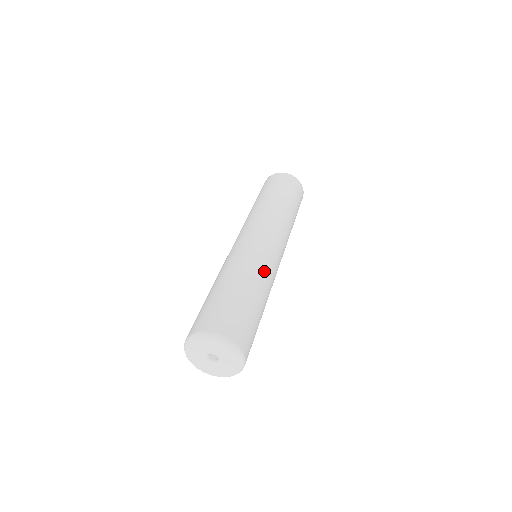
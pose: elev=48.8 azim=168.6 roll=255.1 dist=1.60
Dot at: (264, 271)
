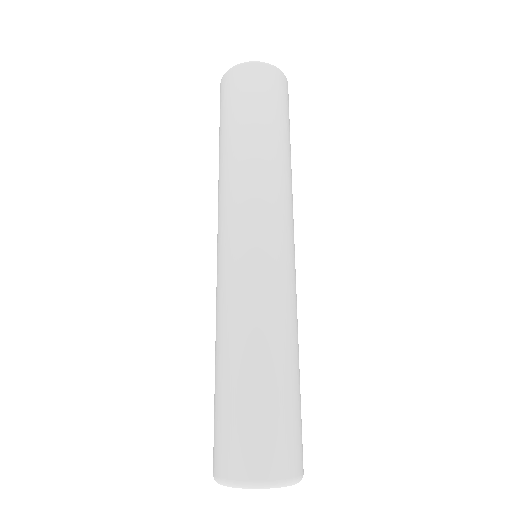
Dot at: occluded
